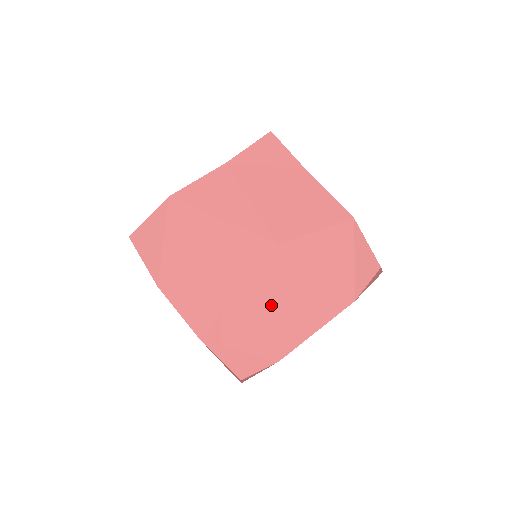
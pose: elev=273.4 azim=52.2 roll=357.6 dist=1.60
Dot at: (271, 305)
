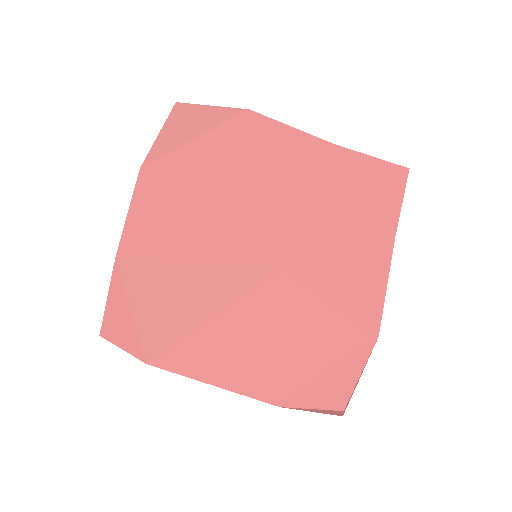
Dot at: (205, 309)
